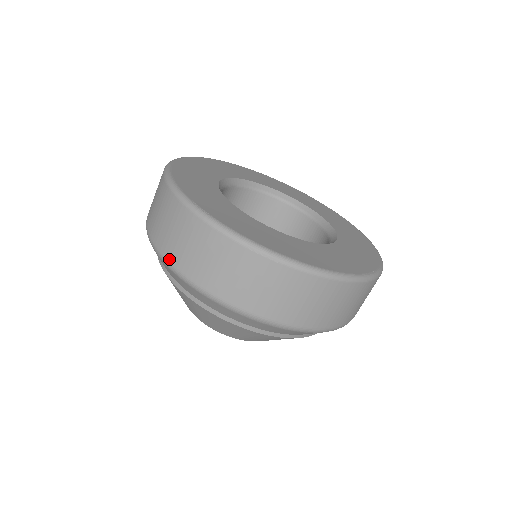
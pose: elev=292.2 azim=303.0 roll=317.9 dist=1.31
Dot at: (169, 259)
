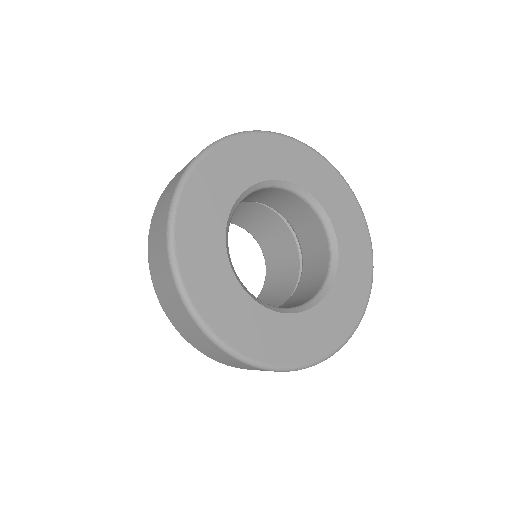
Dot at: (176, 328)
